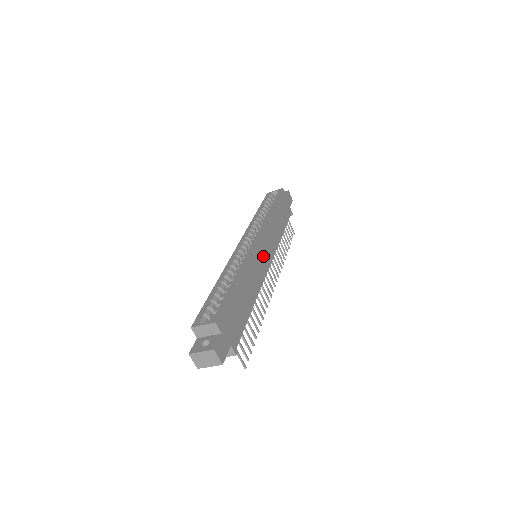
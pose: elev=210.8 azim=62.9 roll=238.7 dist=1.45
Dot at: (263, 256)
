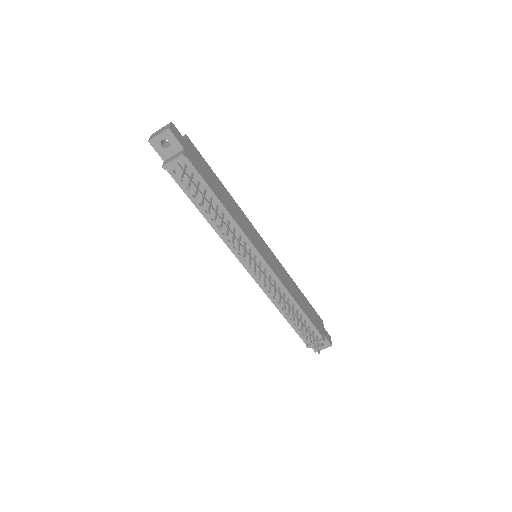
Dot at: (261, 247)
